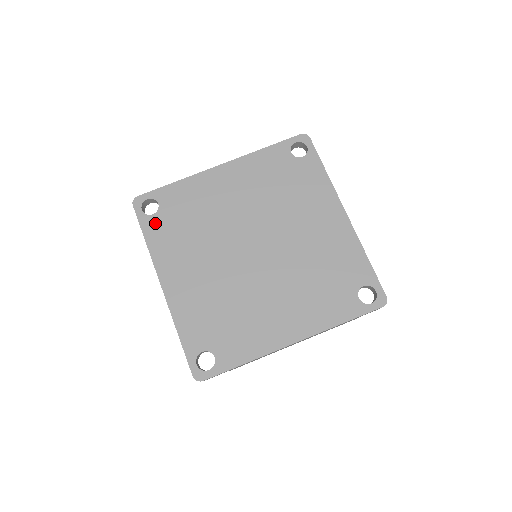
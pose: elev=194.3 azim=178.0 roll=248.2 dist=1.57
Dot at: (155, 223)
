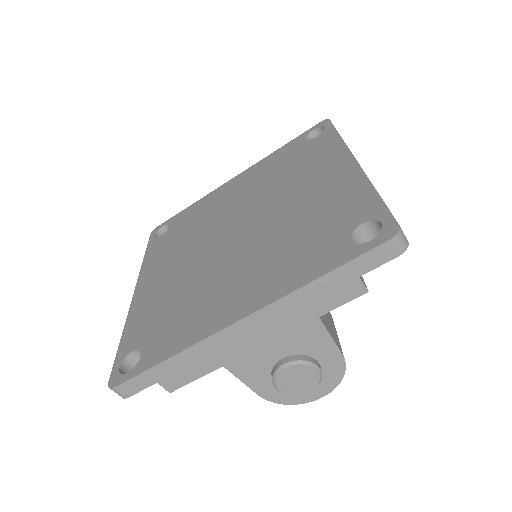
Dot at: (159, 241)
